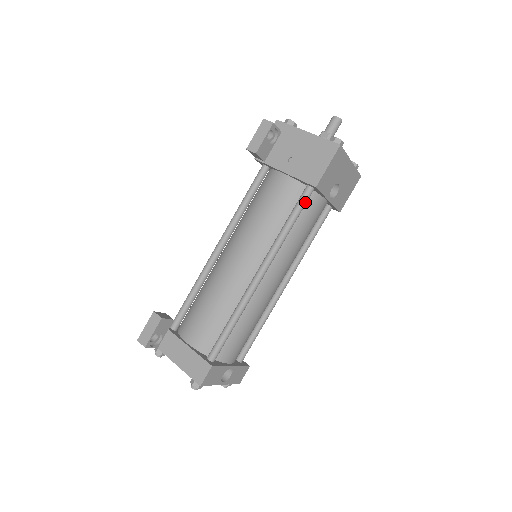
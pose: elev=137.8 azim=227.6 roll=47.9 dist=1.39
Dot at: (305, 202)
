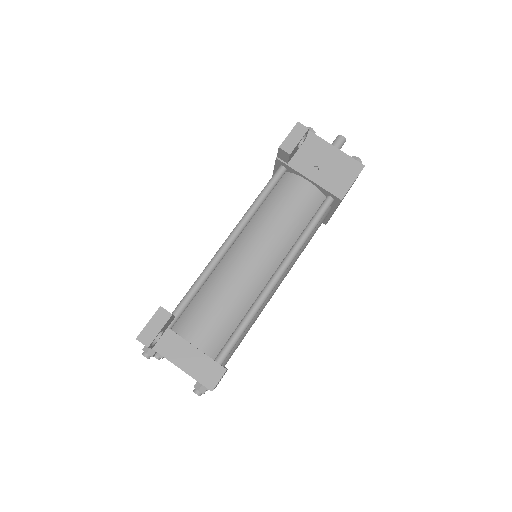
Dot at: (325, 212)
